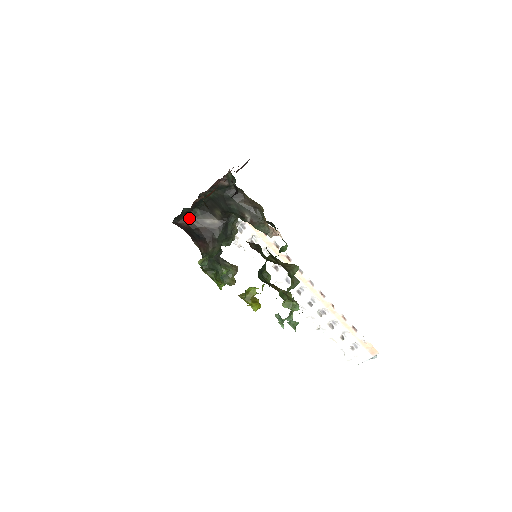
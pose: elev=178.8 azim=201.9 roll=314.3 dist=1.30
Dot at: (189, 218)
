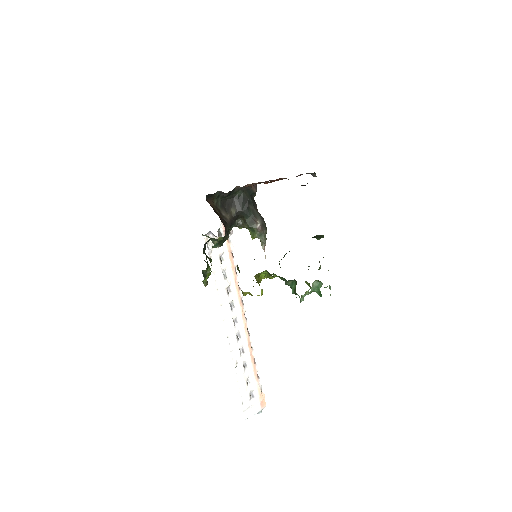
Dot at: (213, 203)
